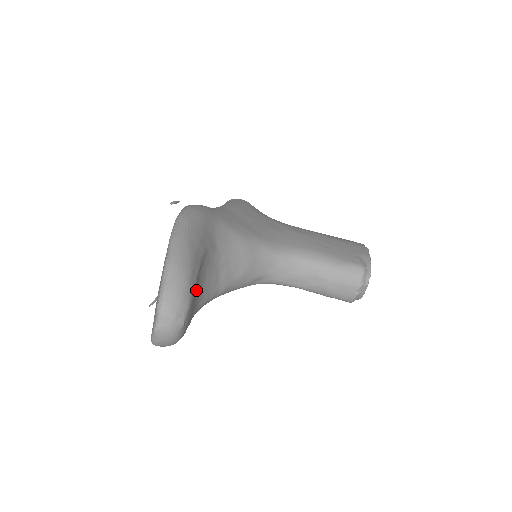
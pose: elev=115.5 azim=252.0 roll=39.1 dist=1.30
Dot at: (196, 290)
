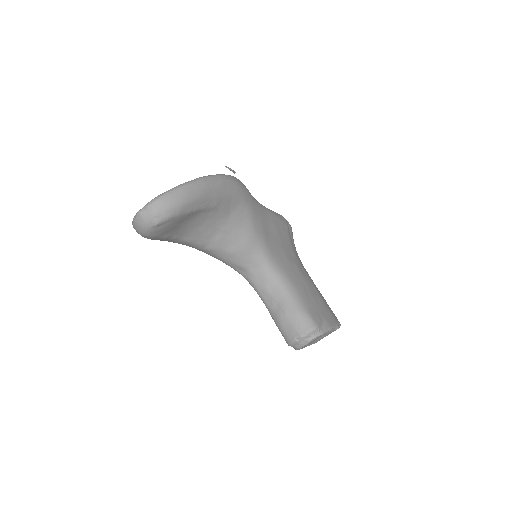
Dot at: (187, 221)
